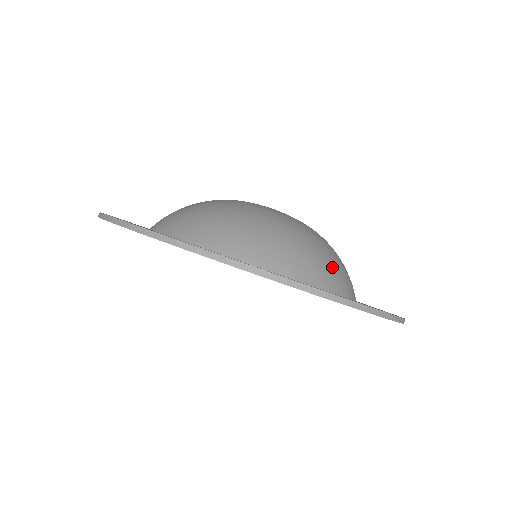
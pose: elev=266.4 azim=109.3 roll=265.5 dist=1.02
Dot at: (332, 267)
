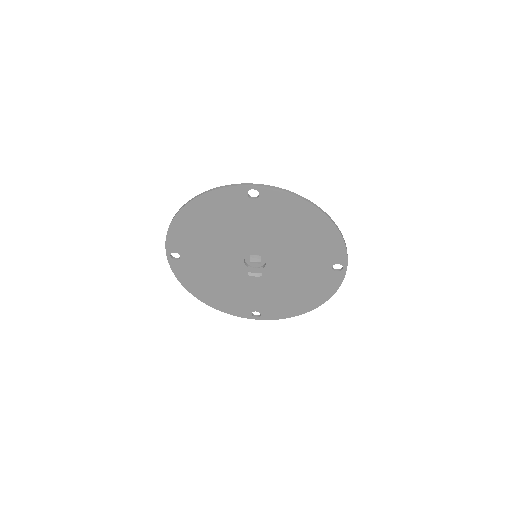
Dot at: occluded
